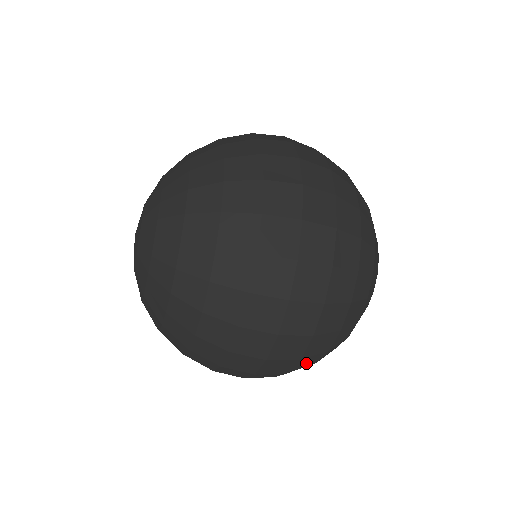
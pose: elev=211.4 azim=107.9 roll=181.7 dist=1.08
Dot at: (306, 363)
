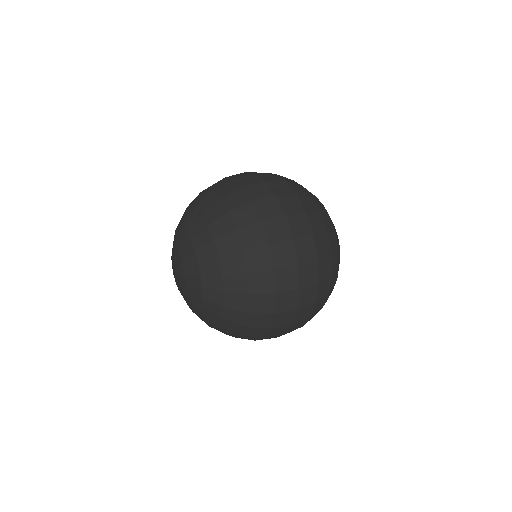
Dot at: occluded
